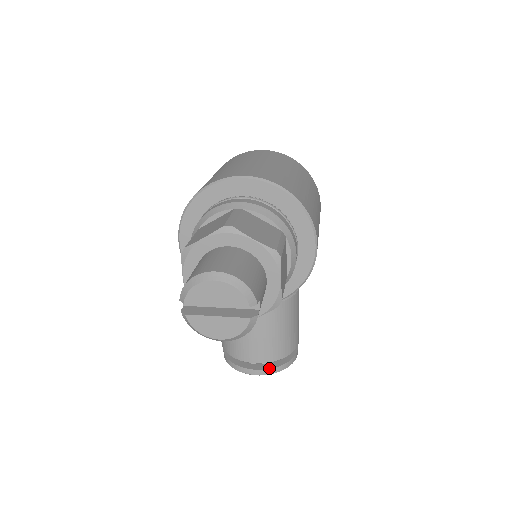
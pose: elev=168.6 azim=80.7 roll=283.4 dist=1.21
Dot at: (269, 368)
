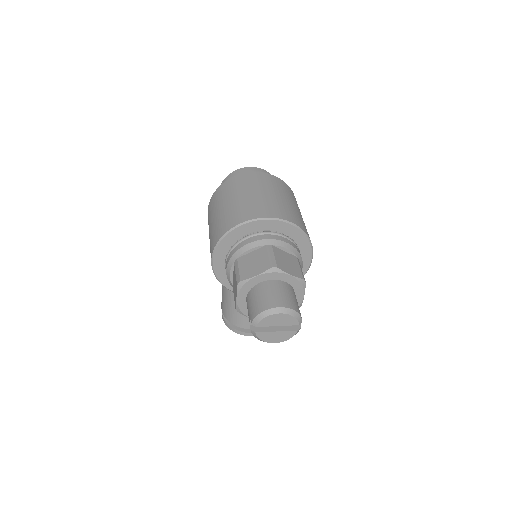
Dot at: occluded
